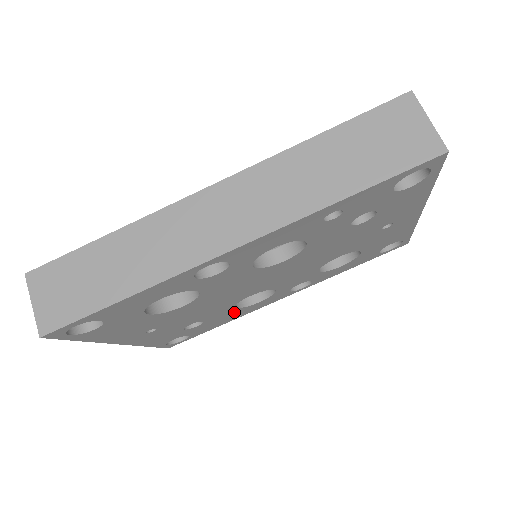
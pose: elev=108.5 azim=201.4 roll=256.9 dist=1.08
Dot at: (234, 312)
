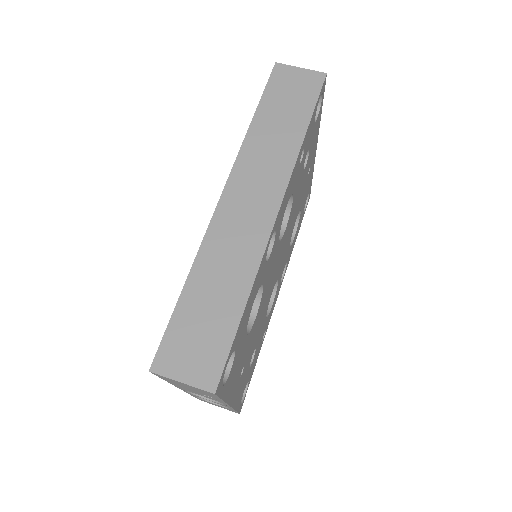
Dot at: (264, 327)
